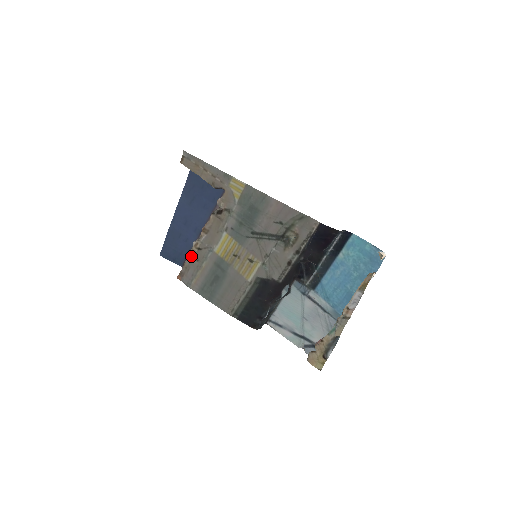
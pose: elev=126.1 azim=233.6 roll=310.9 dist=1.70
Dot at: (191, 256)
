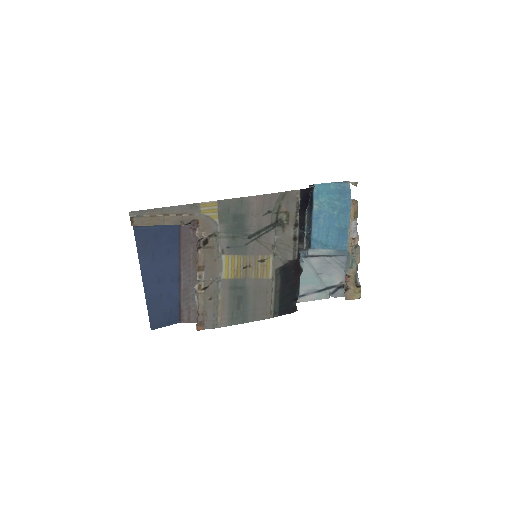
Dot at: (201, 301)
